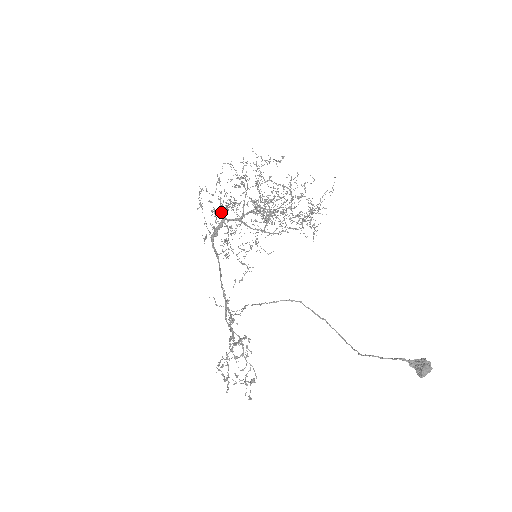
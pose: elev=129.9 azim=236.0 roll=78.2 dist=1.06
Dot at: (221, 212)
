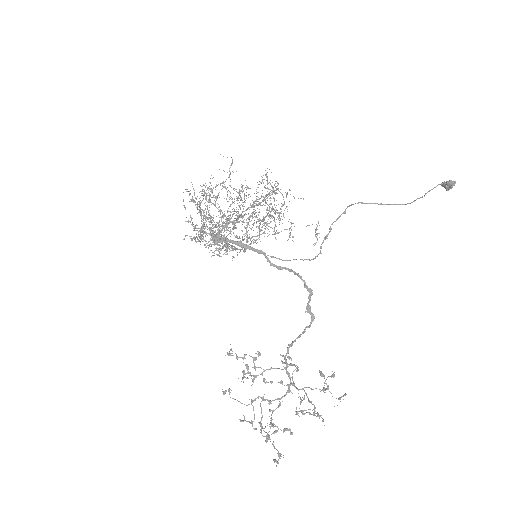
Dot at: occluded
